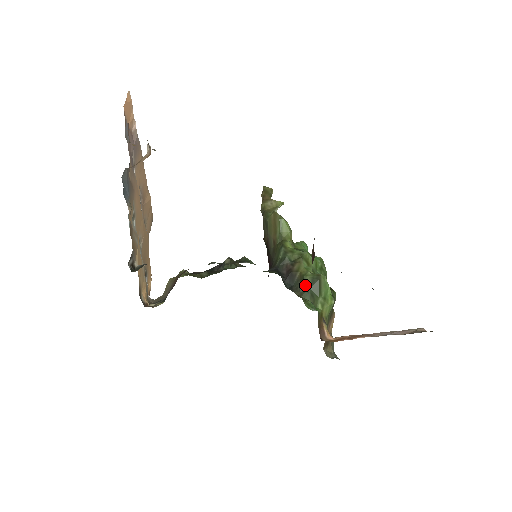
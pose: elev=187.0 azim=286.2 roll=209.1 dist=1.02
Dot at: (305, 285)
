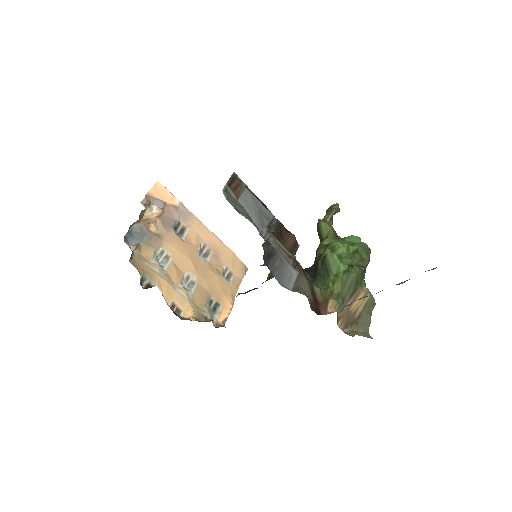
Dot at: (318, 269)
